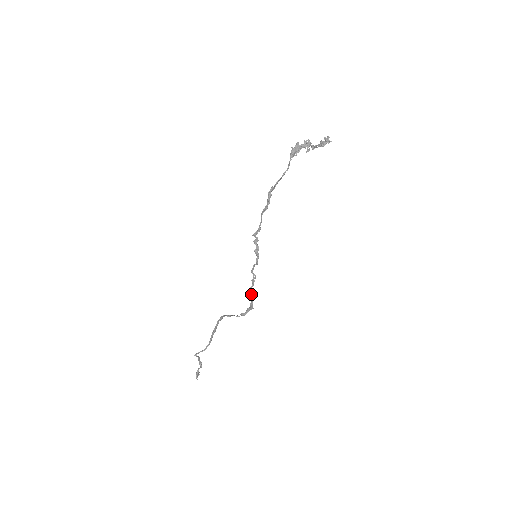
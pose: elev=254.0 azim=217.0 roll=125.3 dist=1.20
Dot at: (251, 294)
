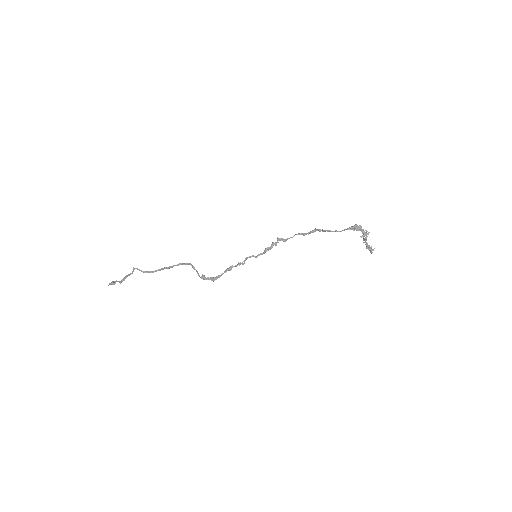
Dot at: (227, 270)
